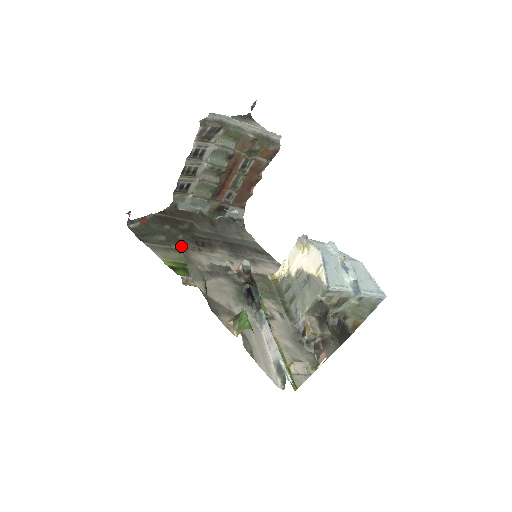
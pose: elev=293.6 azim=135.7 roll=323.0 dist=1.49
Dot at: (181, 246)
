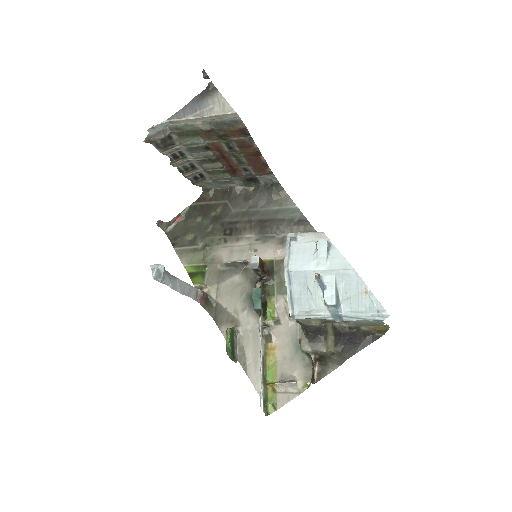
Dot at: (207, 242)
